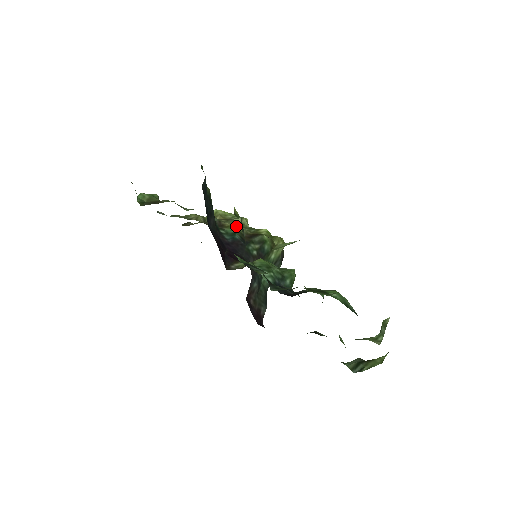
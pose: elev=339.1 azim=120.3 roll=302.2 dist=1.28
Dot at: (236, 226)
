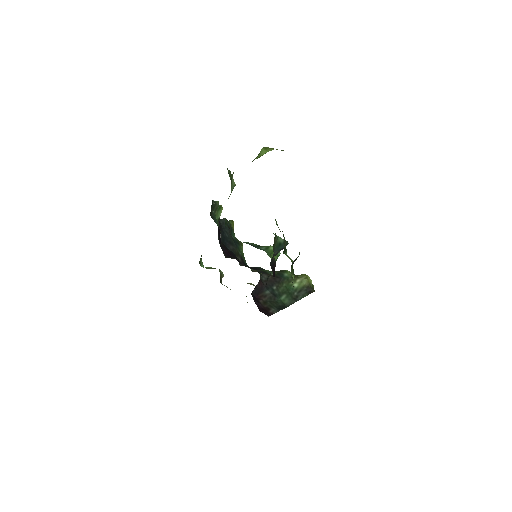
Dot at: (267, 270)
